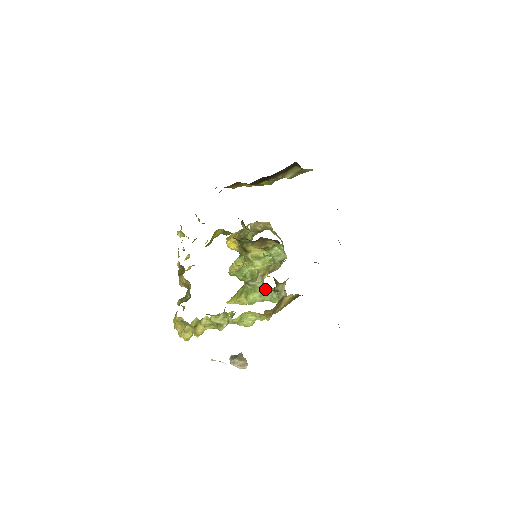
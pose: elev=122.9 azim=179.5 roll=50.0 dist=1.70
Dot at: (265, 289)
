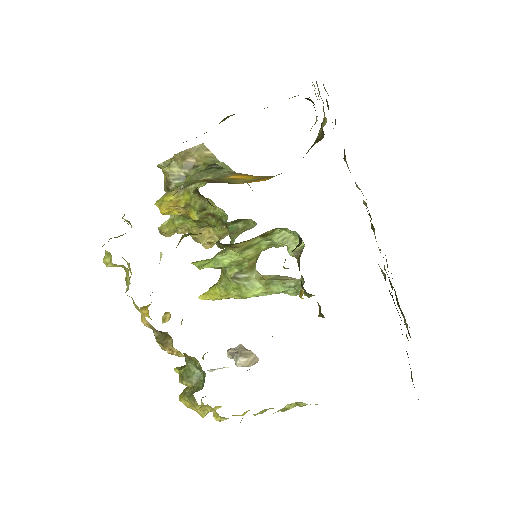
Dot at: (270, 283)
